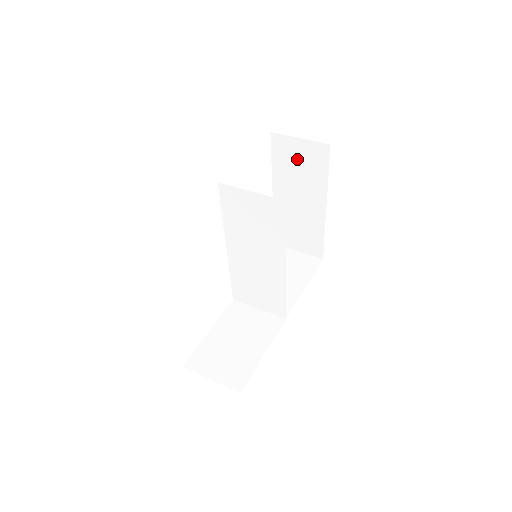
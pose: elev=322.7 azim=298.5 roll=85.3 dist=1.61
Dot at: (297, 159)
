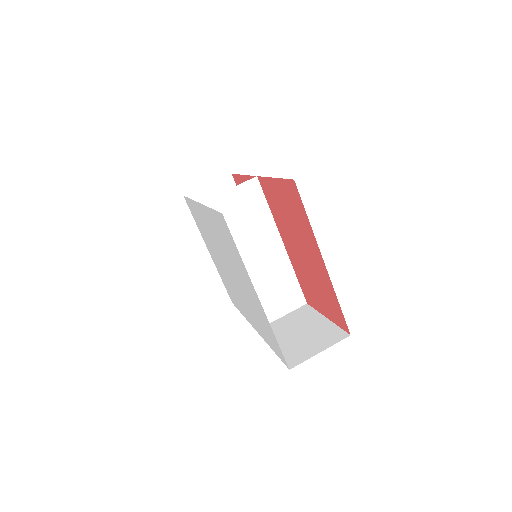
Dot at: occluded
